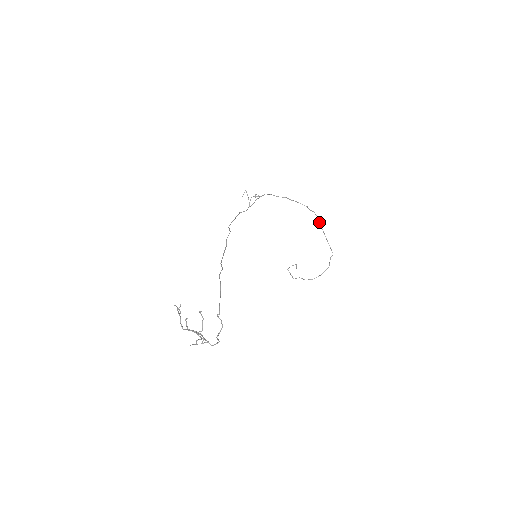
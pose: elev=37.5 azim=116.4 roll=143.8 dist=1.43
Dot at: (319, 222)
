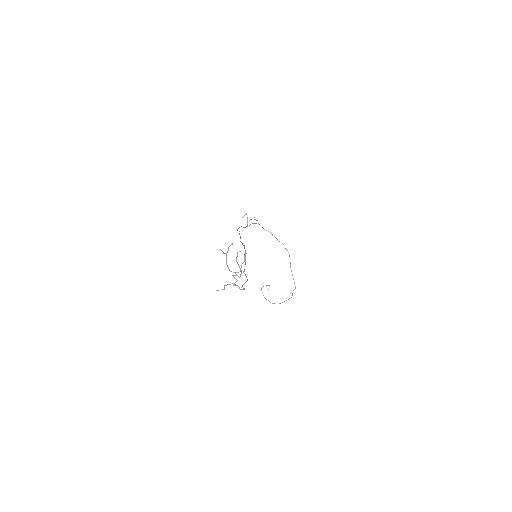
Dot at: occluded
